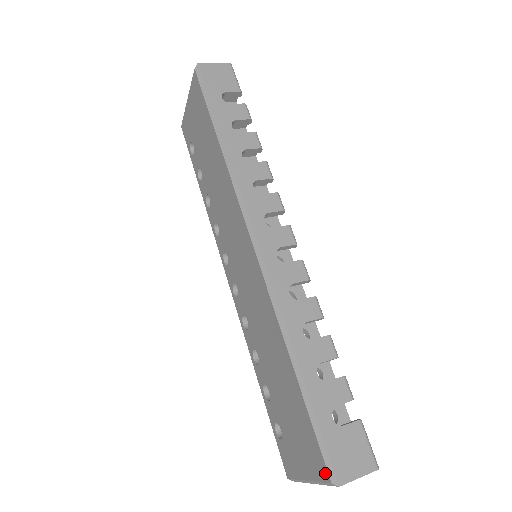
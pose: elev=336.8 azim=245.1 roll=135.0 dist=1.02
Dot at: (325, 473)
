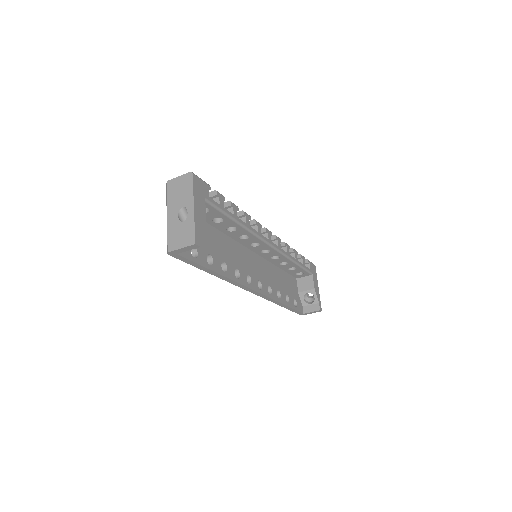
Dot at: occluded
